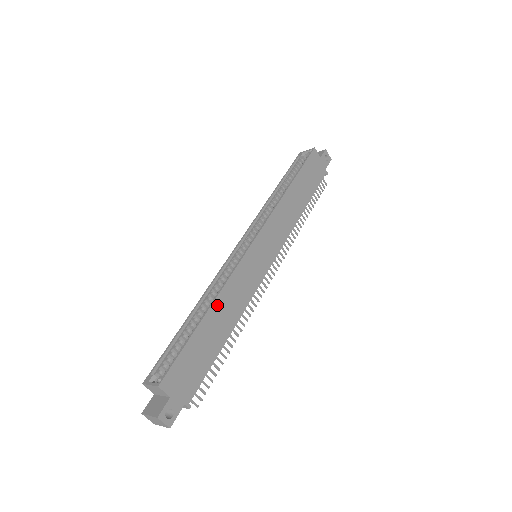
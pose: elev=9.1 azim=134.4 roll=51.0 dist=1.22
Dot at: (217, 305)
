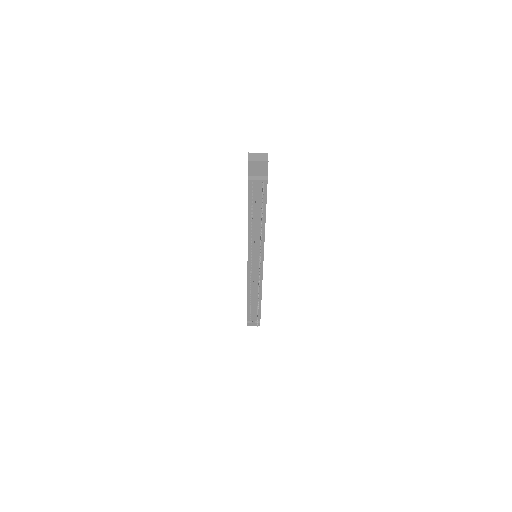
Dot at: occluded
